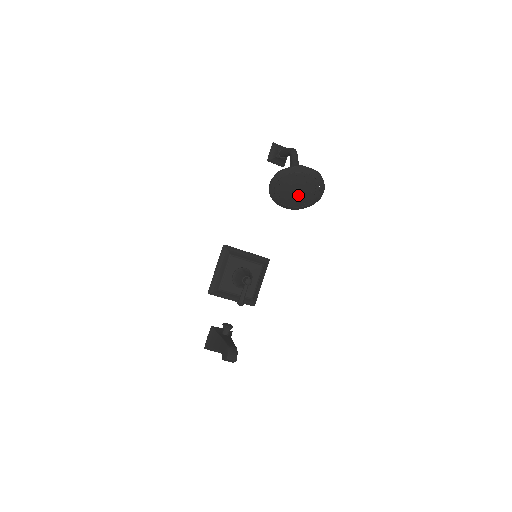
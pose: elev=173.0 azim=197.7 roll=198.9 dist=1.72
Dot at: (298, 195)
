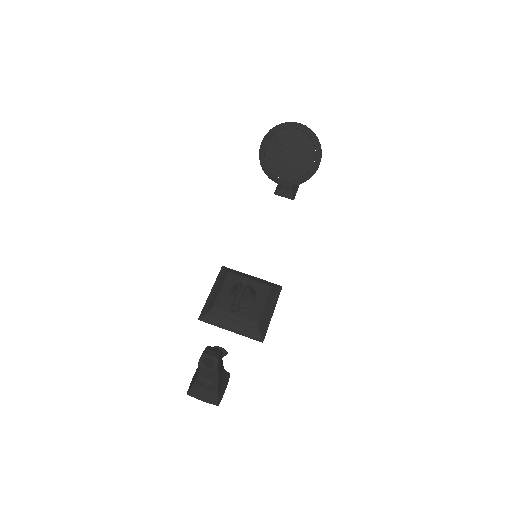
Dot at: (292, 159)
